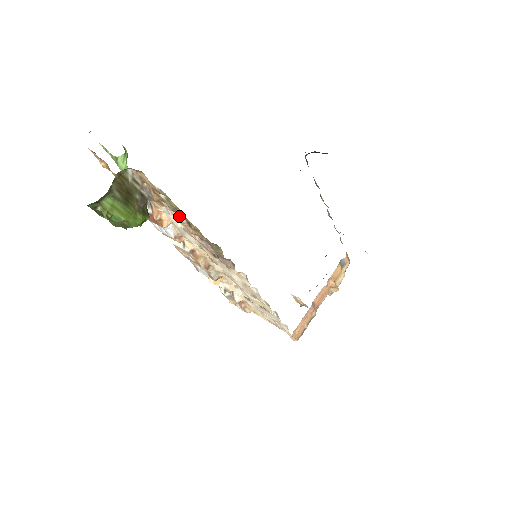
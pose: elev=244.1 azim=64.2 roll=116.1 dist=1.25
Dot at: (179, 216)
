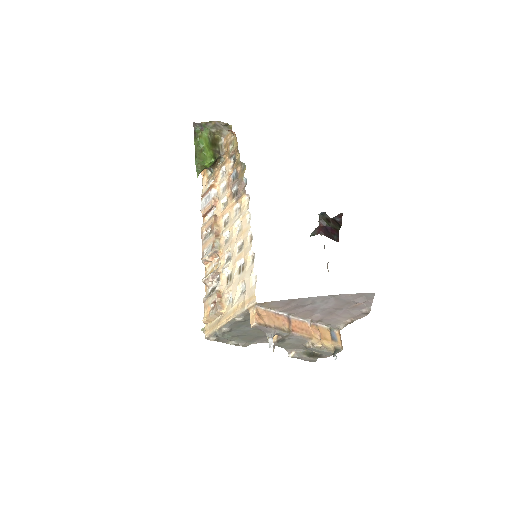
Dot at: (230, 165)
